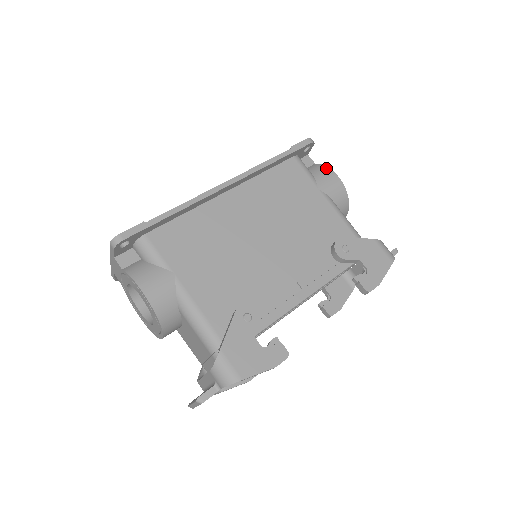
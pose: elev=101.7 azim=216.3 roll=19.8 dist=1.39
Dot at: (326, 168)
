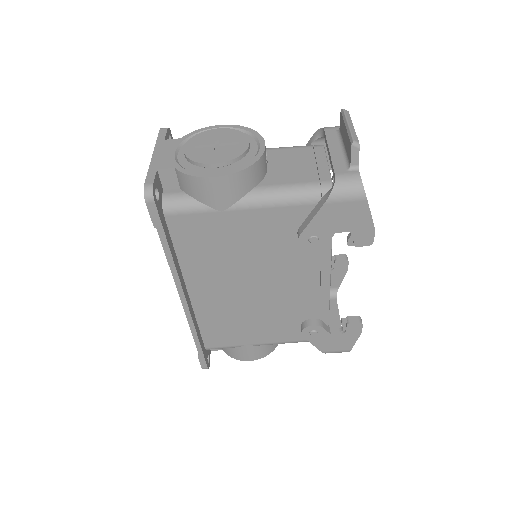
Dot at: (194, 180)
